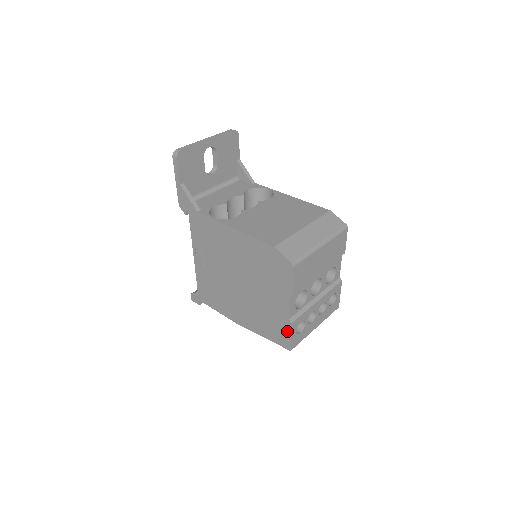
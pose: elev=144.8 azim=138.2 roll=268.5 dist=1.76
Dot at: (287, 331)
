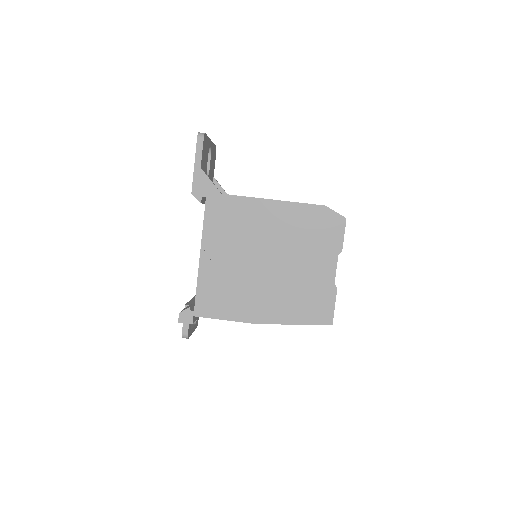
Dot at: (331, 300)
